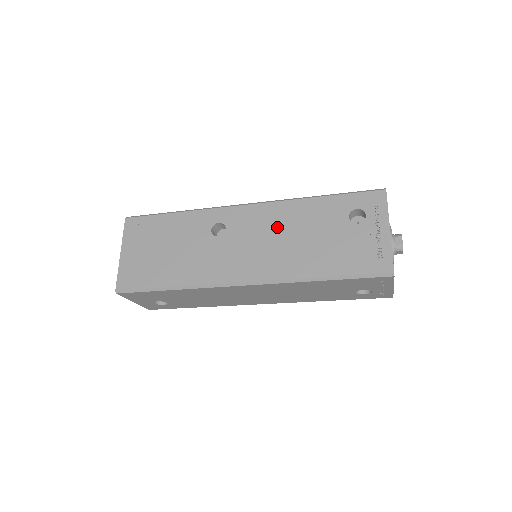
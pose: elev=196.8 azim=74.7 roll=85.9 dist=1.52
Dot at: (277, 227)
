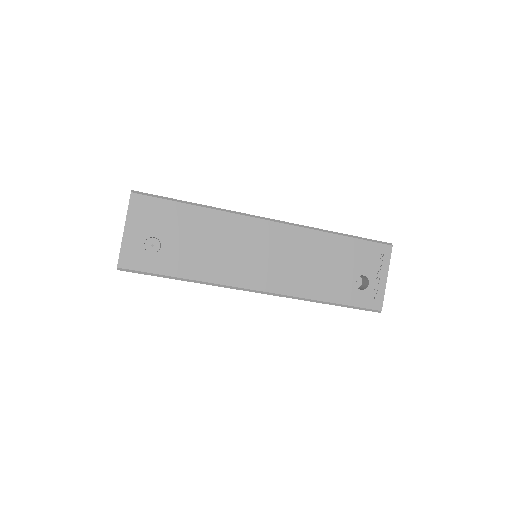
Dot at: occluded
